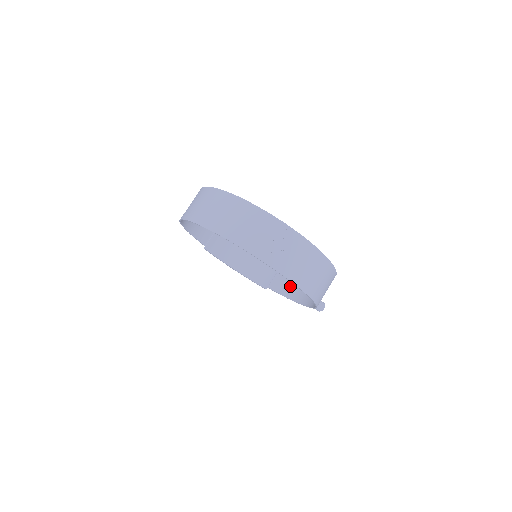
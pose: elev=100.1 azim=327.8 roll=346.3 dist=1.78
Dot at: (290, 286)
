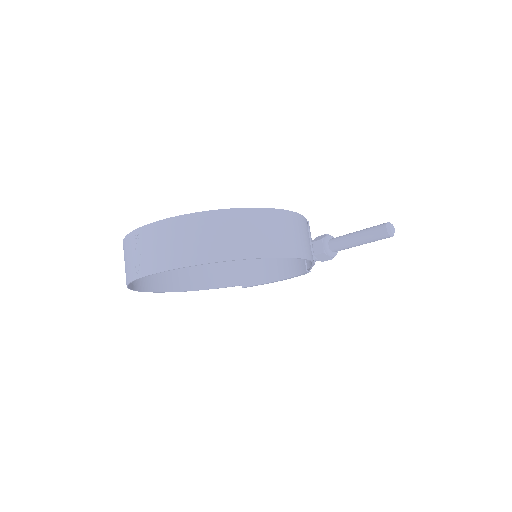
Dot at: occluded
